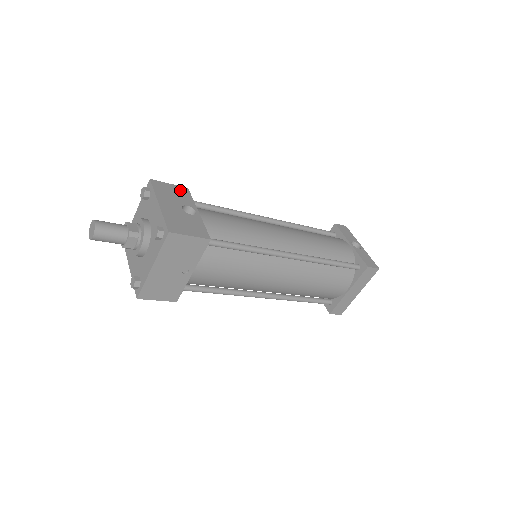
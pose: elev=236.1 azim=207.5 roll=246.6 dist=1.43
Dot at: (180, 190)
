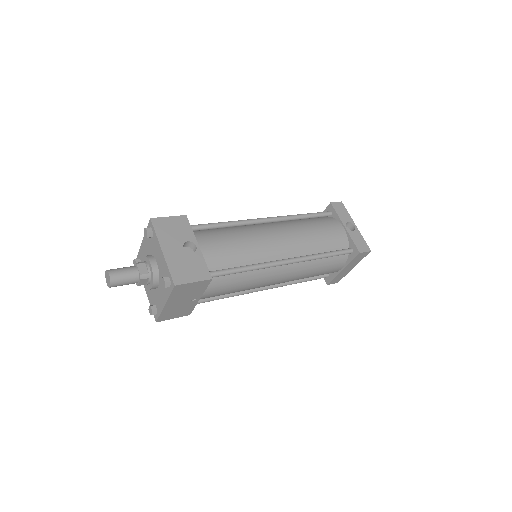
Dot at: (179, 222)
